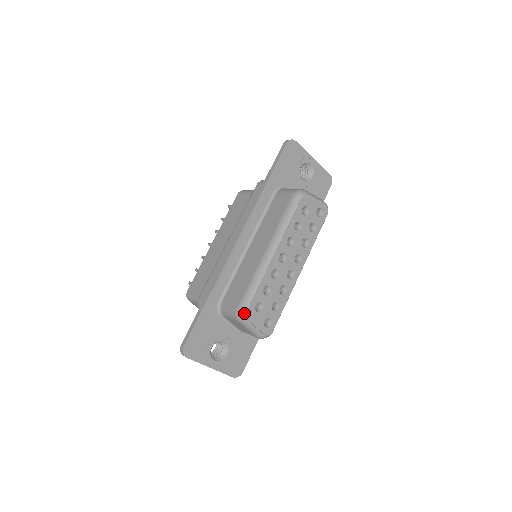
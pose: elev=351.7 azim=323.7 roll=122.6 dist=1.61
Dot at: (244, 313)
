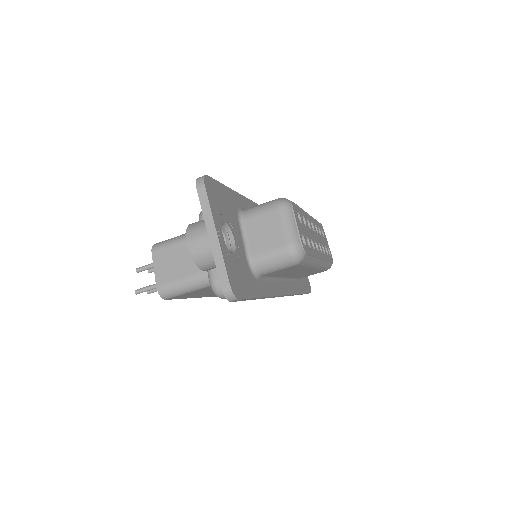
Dot at: (289, 200)
